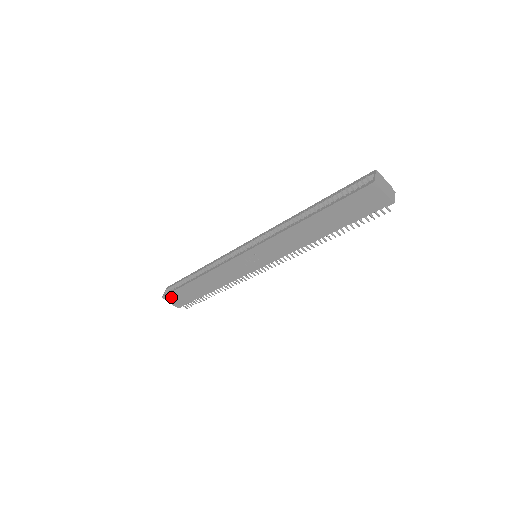
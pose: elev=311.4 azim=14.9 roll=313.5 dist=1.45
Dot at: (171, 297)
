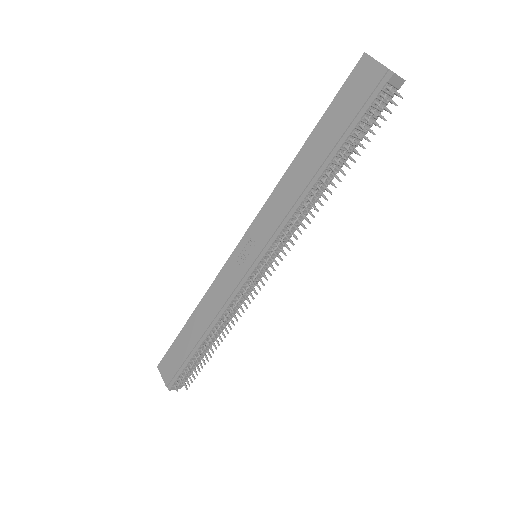
Dot at: (165, 364)
